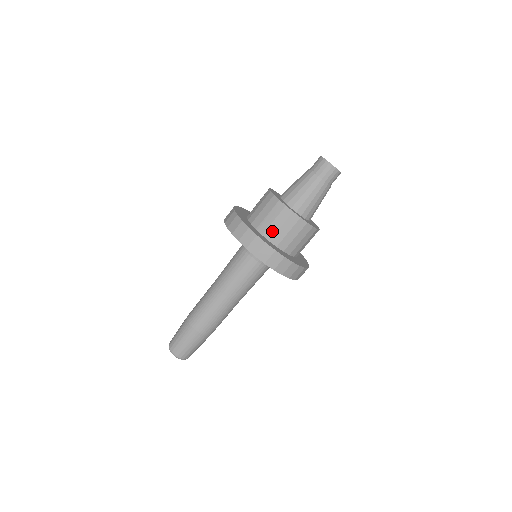
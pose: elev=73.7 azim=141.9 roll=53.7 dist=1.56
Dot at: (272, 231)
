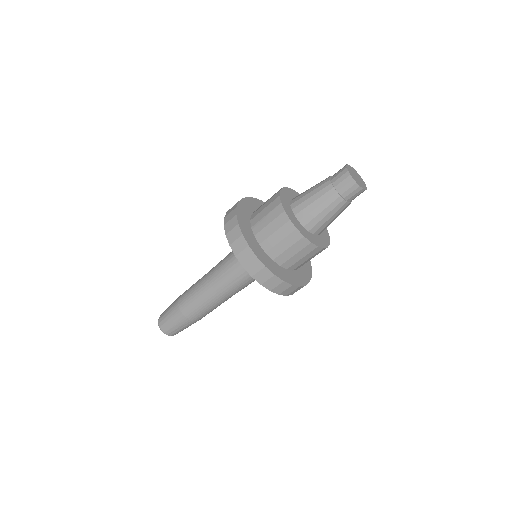
Dot at: (265, 234)
